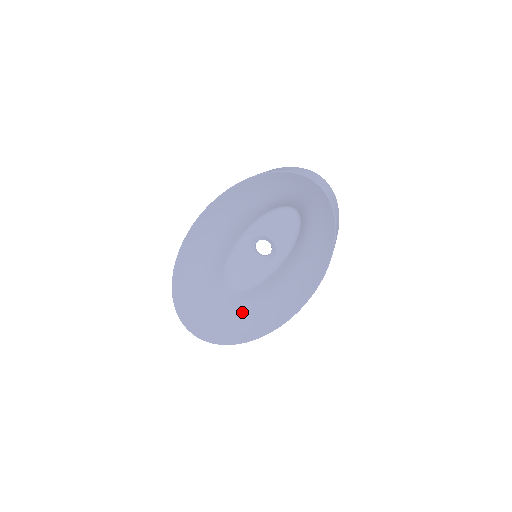
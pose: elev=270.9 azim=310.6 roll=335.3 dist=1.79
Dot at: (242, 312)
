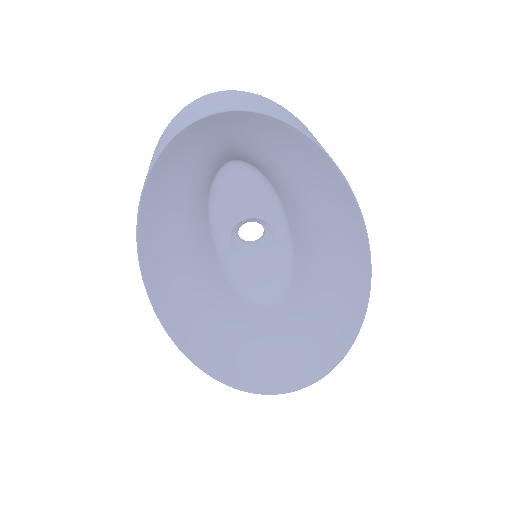
Dot at: (312, 316)
